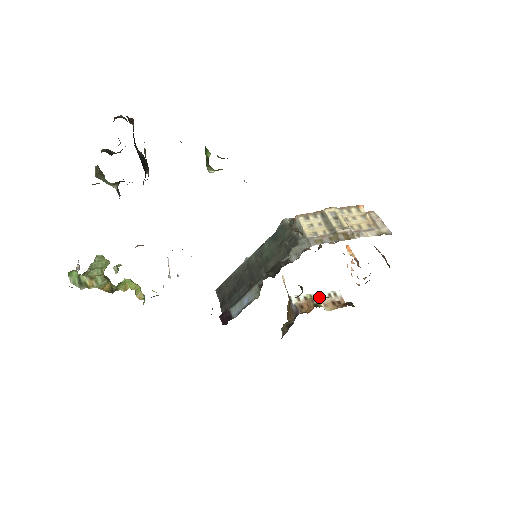
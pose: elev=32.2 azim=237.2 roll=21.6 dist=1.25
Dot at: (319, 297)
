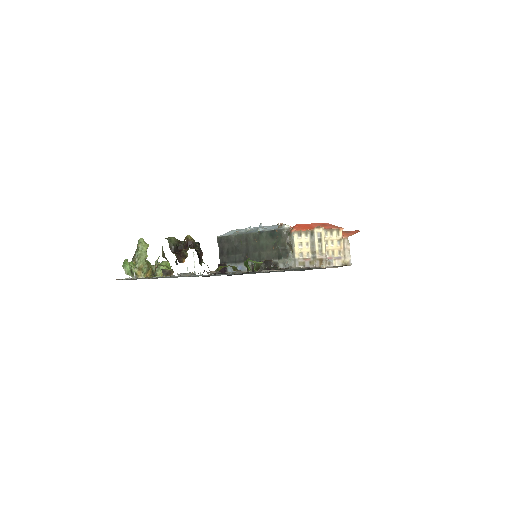
Dot at: occluded
